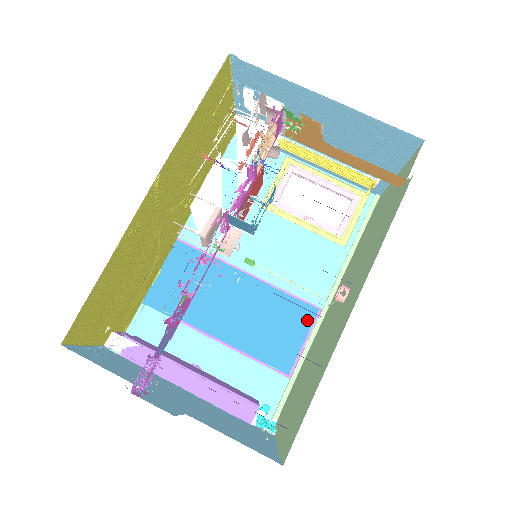
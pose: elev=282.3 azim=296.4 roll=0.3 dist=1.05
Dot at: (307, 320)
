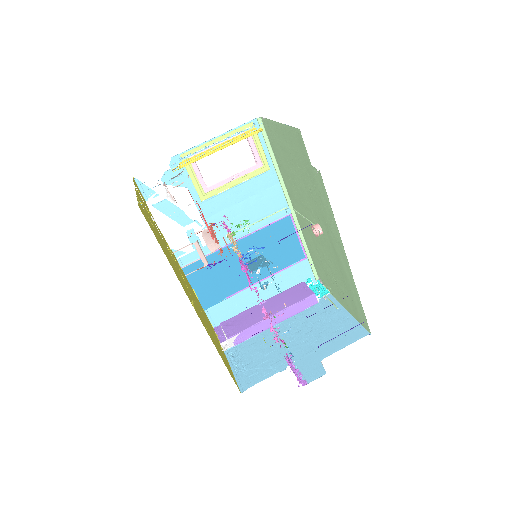
Dot at: (289, 227)
